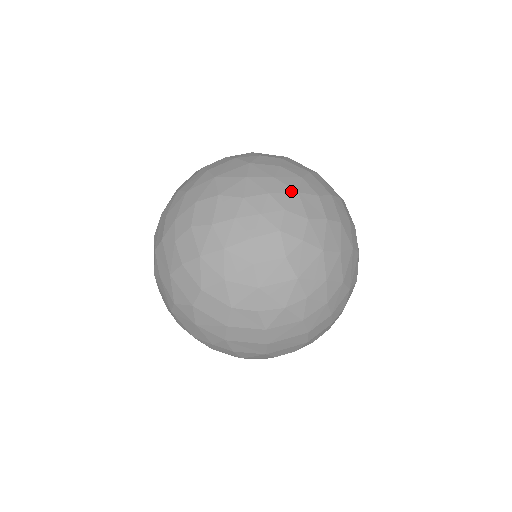
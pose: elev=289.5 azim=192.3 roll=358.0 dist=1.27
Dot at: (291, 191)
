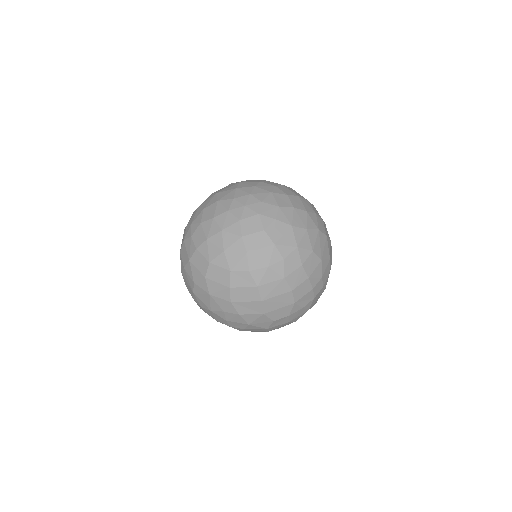
Dot at: (266, 192)
